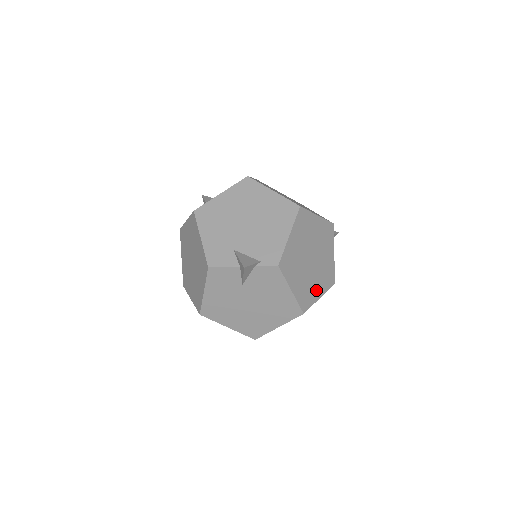
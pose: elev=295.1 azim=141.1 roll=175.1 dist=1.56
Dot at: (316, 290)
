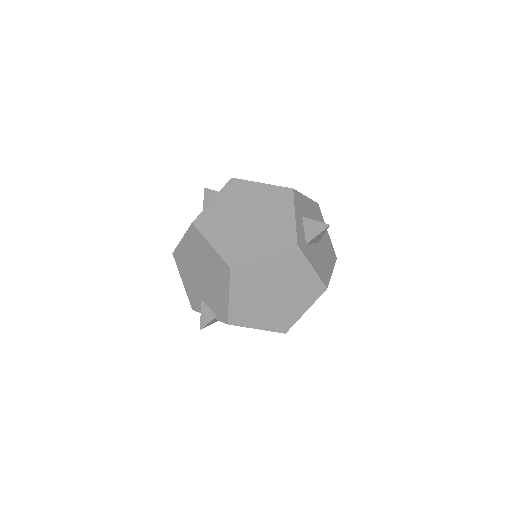
Dot at: (296, 309)
